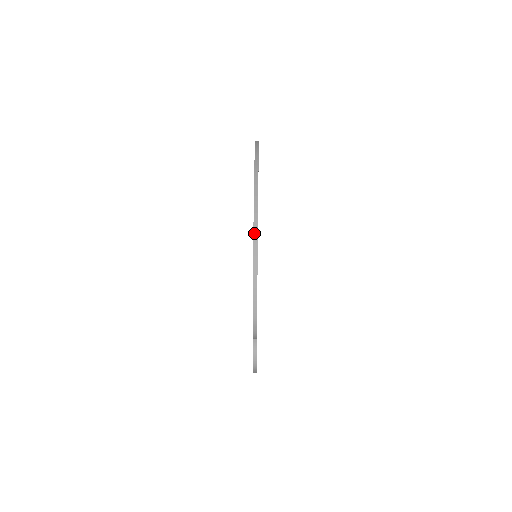
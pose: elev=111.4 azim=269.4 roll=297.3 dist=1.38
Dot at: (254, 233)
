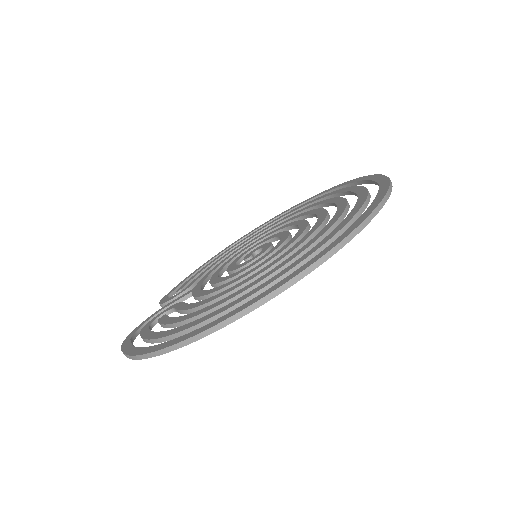
Dot at: (141, 356)
